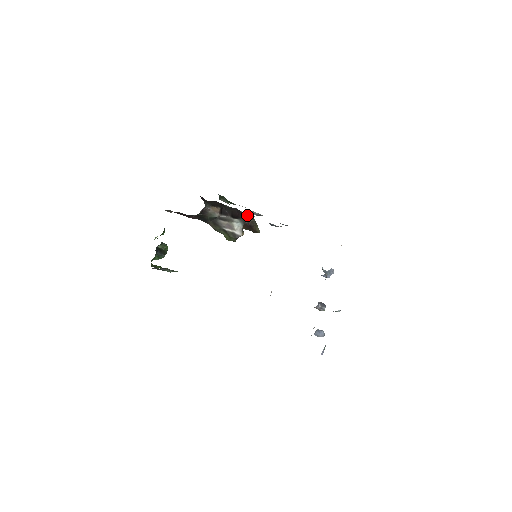
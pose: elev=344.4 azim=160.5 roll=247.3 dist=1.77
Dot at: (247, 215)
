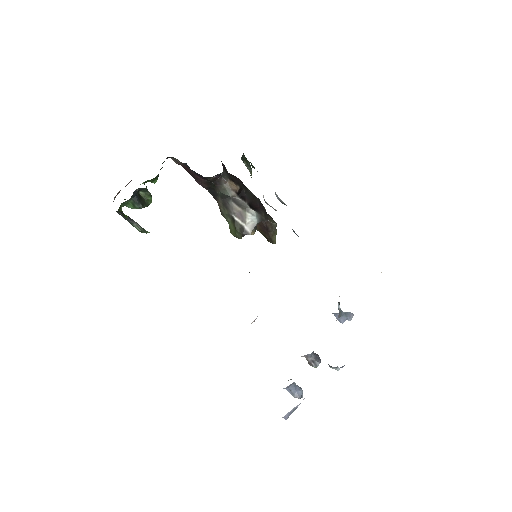
Dot at: (268, 204)
